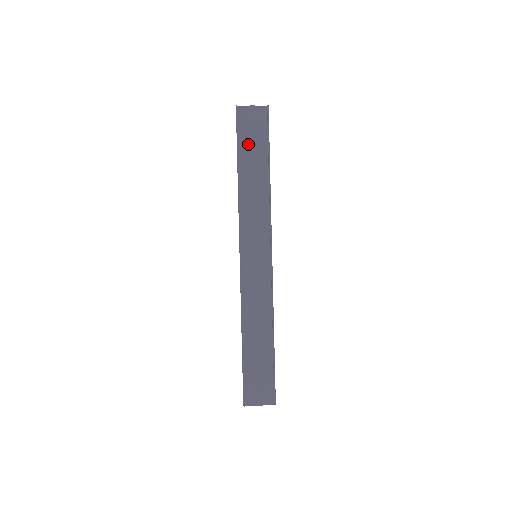
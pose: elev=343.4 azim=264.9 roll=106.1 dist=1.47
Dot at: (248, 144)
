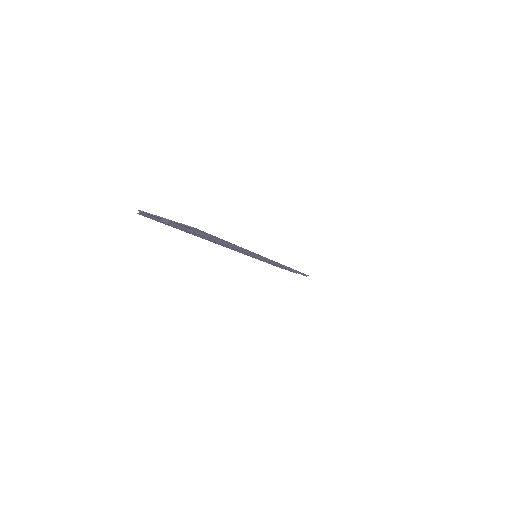
Dot at: occluded
